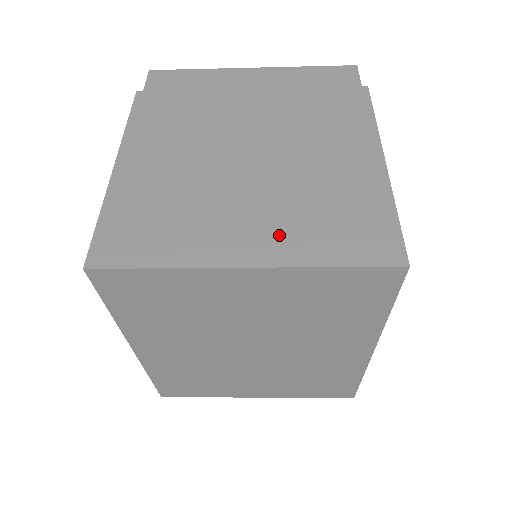
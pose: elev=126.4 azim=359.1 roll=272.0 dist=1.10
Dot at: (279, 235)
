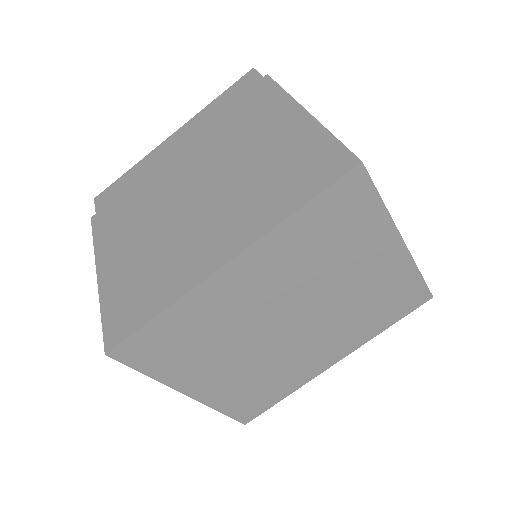
Dot at: occluded
